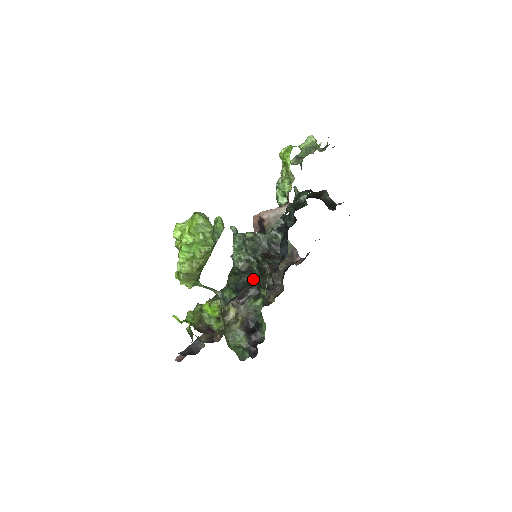
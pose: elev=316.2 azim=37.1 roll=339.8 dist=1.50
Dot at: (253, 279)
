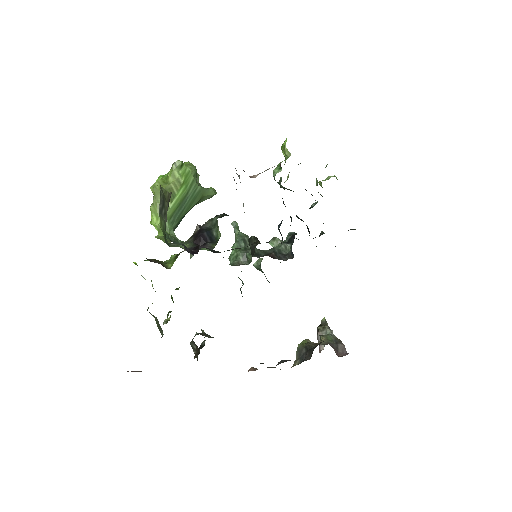
Dot at: (237, 248)
